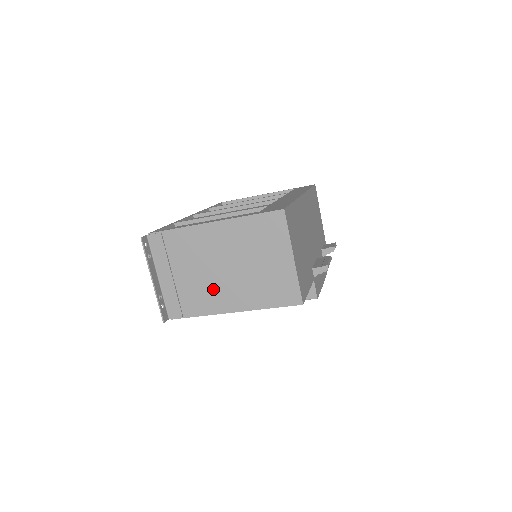
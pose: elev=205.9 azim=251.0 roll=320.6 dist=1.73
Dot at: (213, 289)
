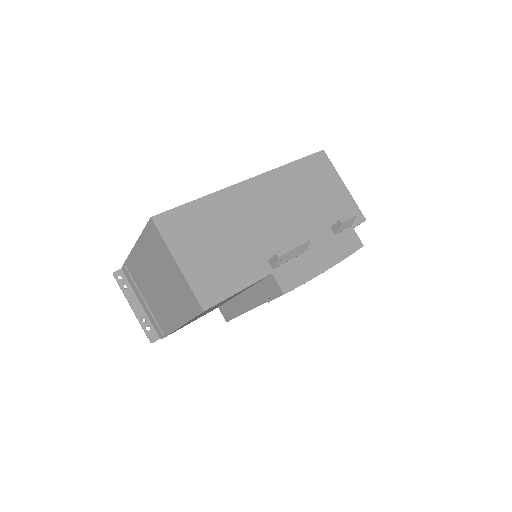
Dot at: (162, 307)
